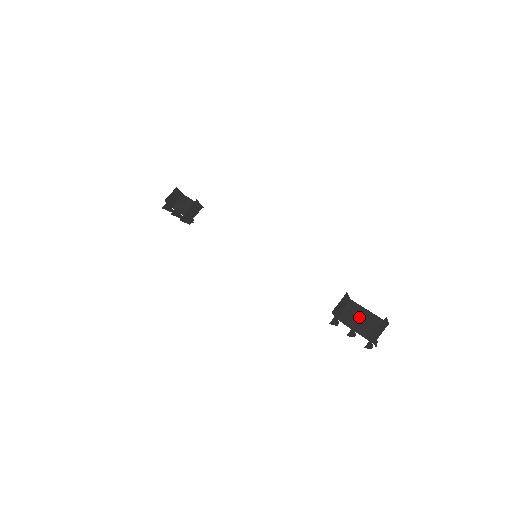
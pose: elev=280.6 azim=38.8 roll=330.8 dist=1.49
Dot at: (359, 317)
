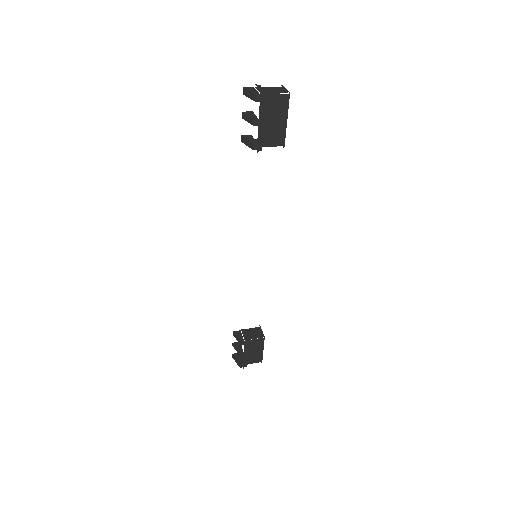
Dot at: (275, 126)
